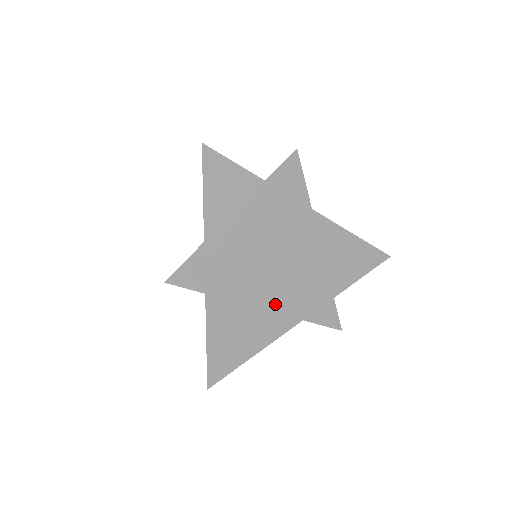
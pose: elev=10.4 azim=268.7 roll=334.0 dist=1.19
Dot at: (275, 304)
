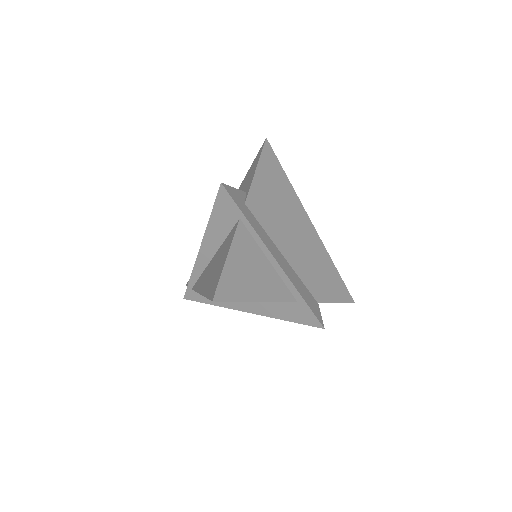
Dot at: (283, 266)
